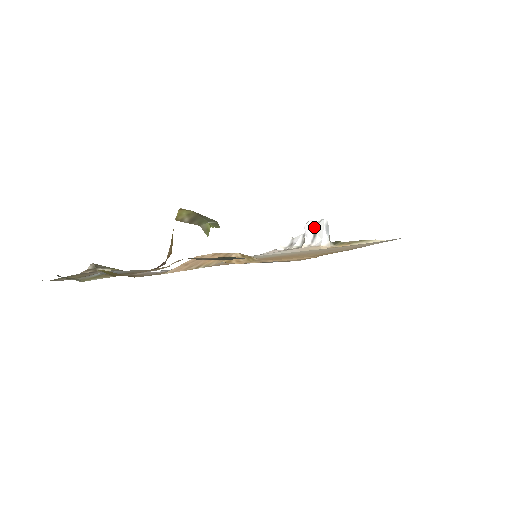
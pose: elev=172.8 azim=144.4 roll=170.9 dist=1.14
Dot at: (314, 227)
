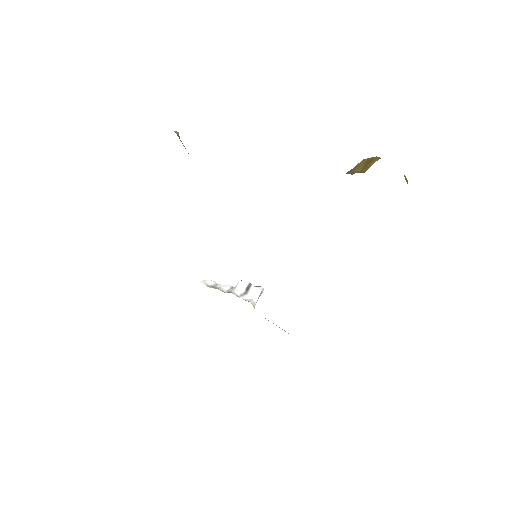
Dot at: (250, 287)
